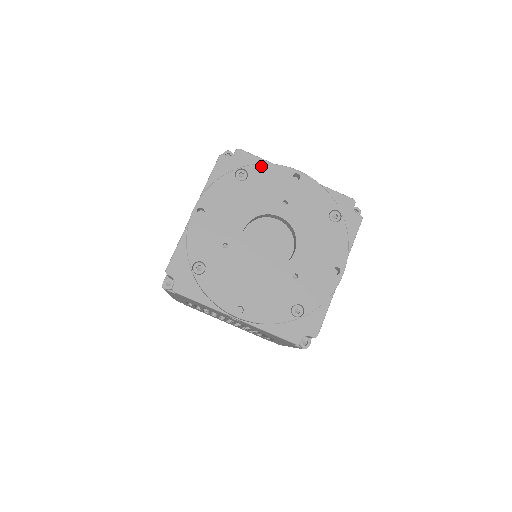
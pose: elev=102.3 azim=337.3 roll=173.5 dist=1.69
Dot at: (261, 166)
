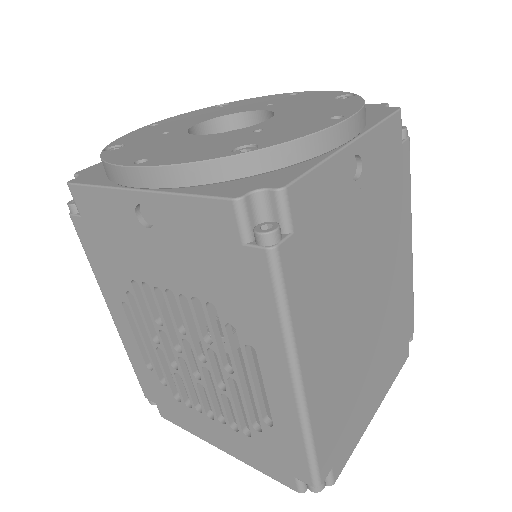
Dot at: (250, 99)
